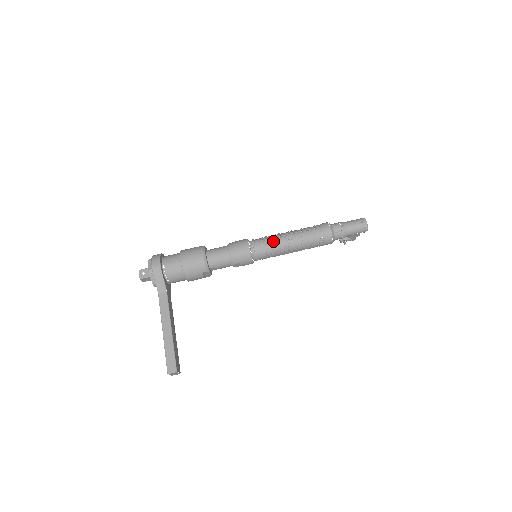
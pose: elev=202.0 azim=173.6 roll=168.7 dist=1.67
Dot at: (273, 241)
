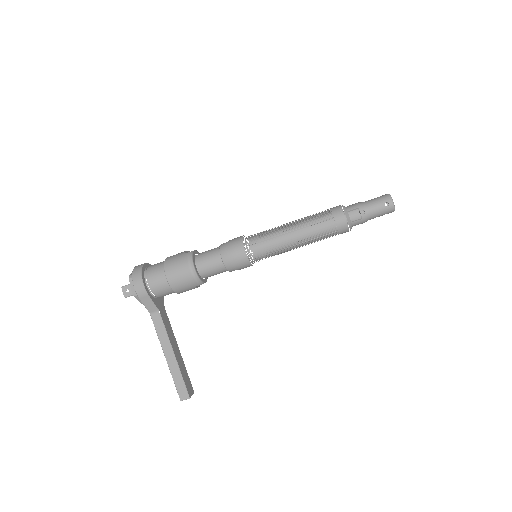
Dot at: (274, 232)
